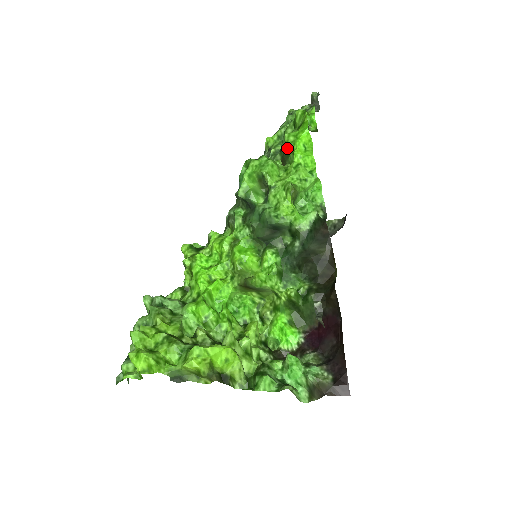
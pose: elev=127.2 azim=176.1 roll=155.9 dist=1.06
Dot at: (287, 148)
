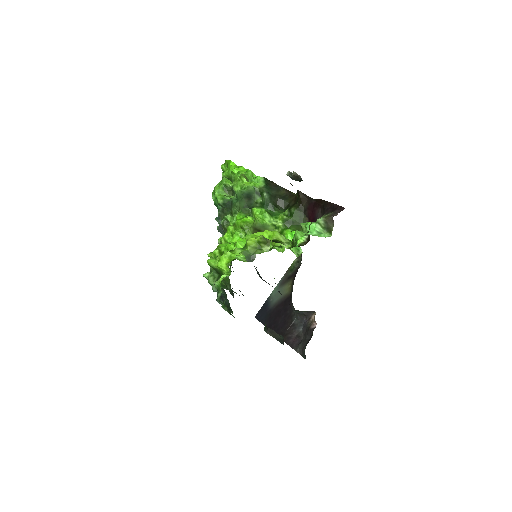
Dot at: (228, 176)
